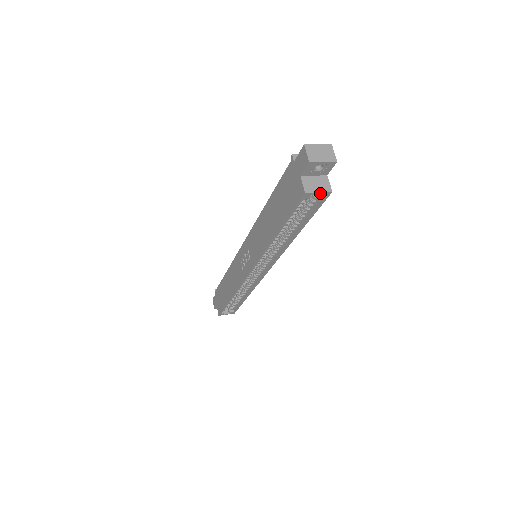
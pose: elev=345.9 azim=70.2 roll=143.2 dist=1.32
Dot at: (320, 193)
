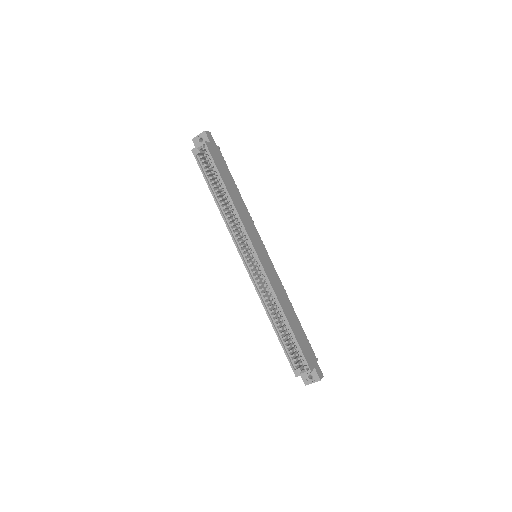
Dot at: (199, 146)
